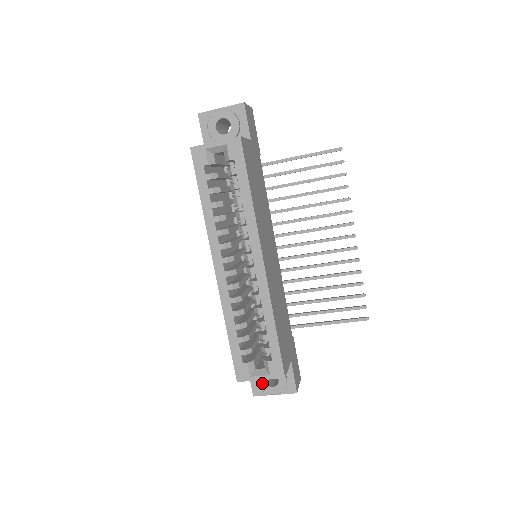
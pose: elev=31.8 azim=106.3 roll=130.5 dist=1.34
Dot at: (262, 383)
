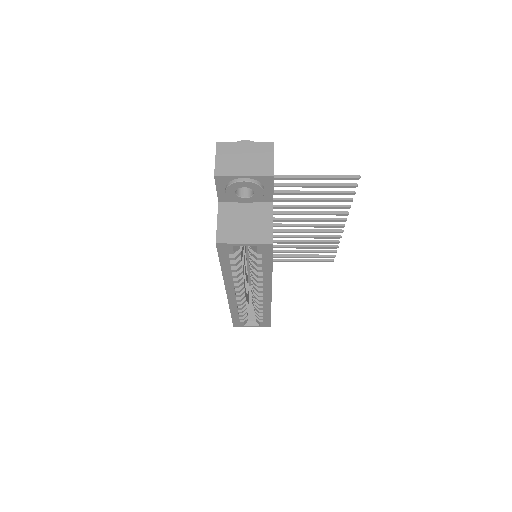
Dot at: occluded
